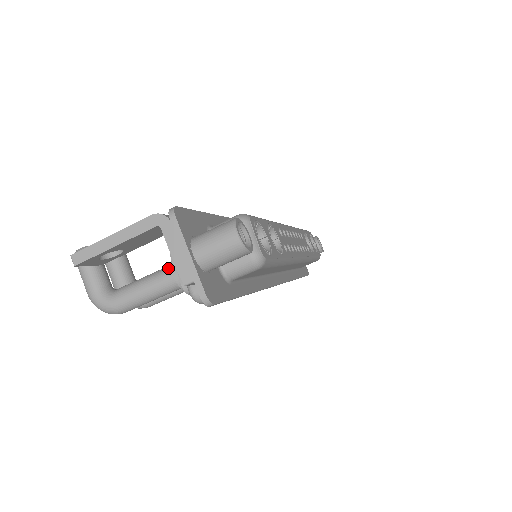
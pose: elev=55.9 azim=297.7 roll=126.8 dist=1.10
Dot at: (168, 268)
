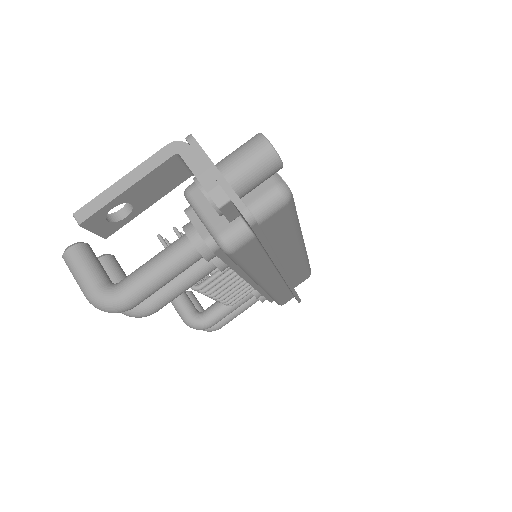
Dot at: (180, 238)
